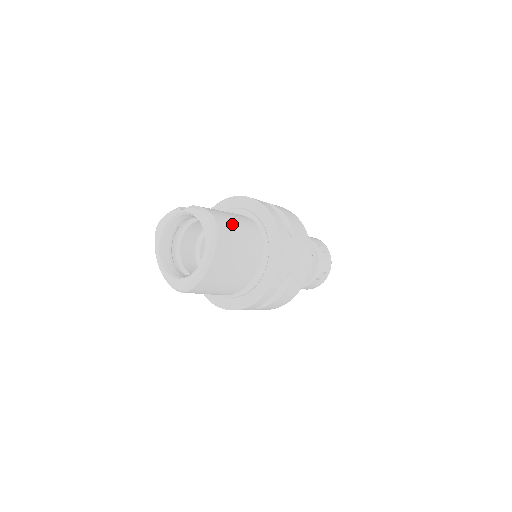
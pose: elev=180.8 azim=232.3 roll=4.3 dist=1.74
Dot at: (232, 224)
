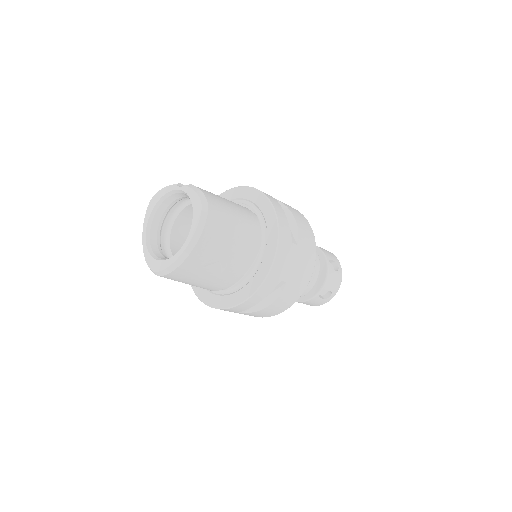
Dot at: (227, 214)
